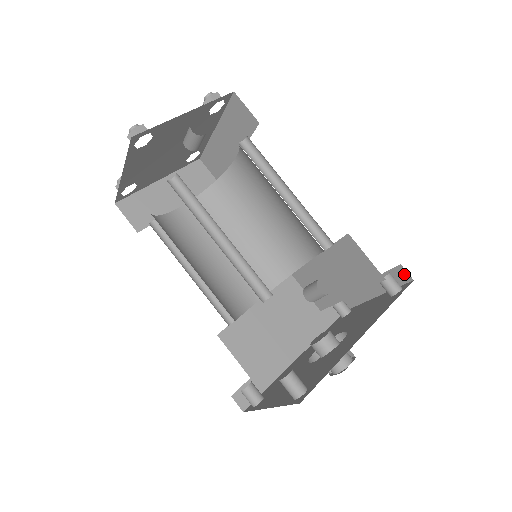
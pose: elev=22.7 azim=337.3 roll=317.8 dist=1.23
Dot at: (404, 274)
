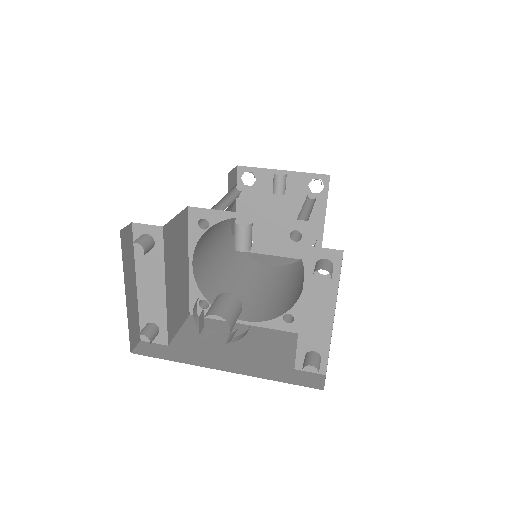
Dot at: occluded
